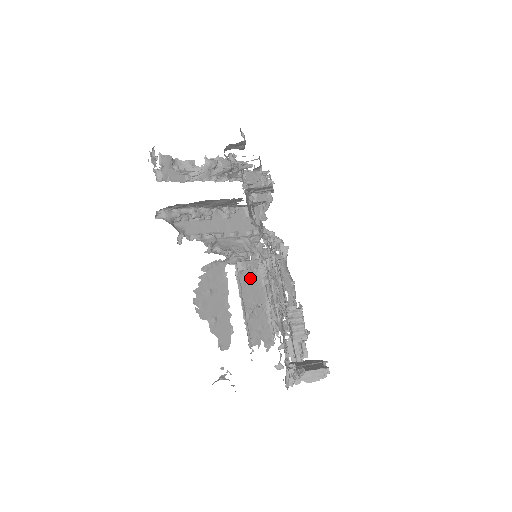
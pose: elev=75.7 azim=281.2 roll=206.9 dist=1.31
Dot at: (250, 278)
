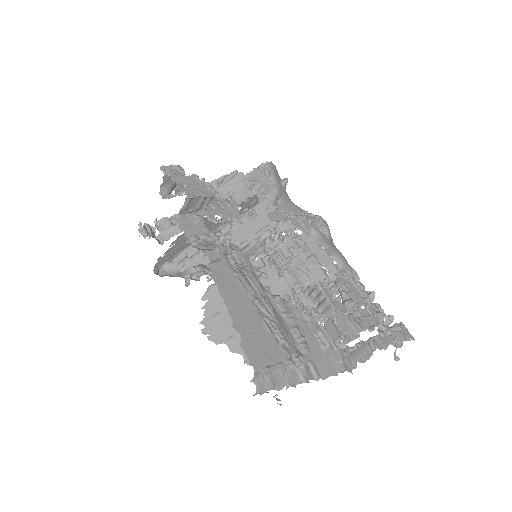
Dot at: (261, 280)
